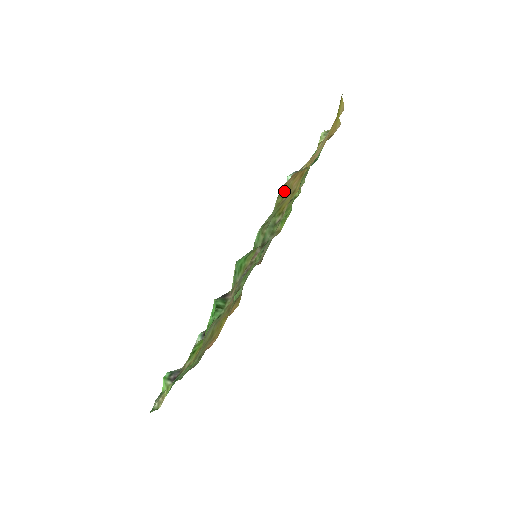
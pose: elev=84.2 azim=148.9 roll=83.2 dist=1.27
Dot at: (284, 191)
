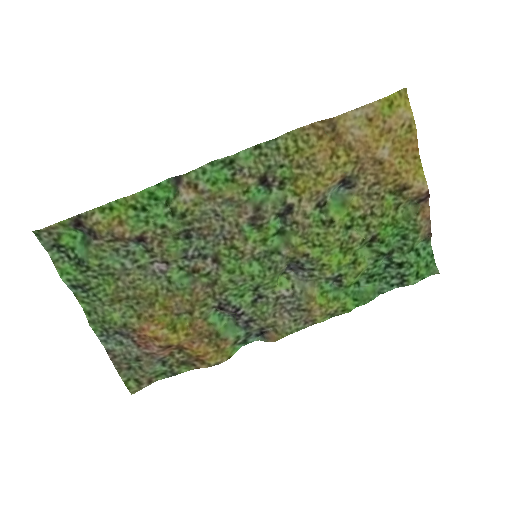
Dot at: (300, 138)
